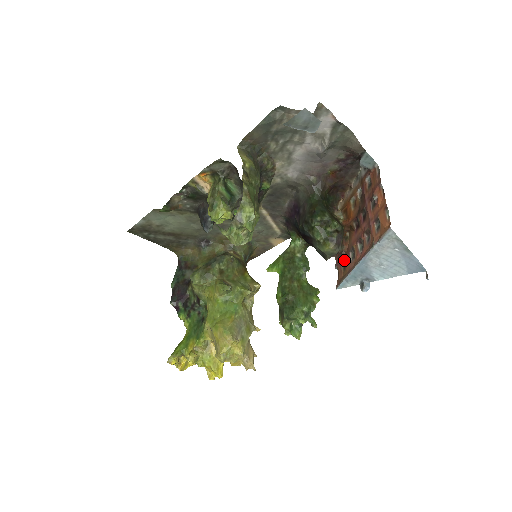
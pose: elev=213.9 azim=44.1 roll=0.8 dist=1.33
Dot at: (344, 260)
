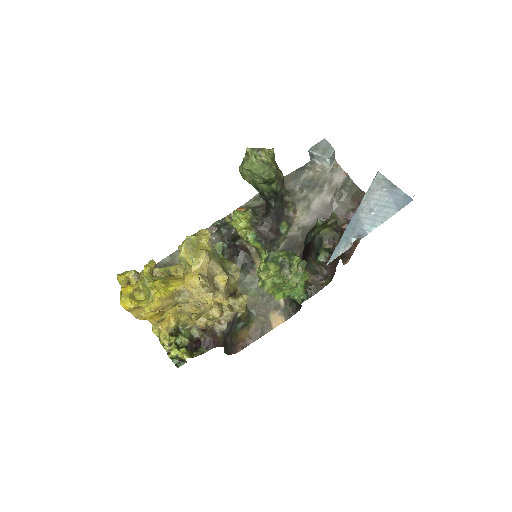
Dot at: (340, 255)
